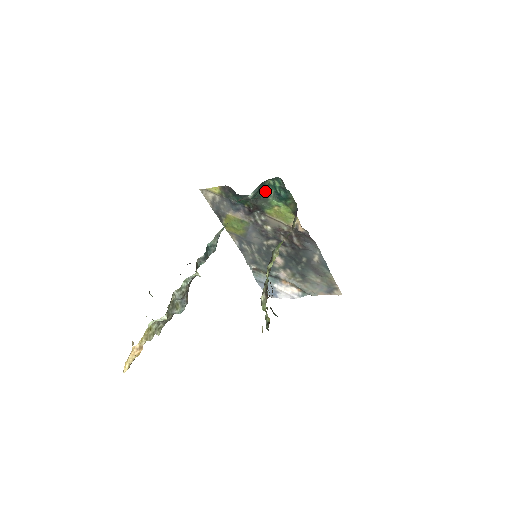
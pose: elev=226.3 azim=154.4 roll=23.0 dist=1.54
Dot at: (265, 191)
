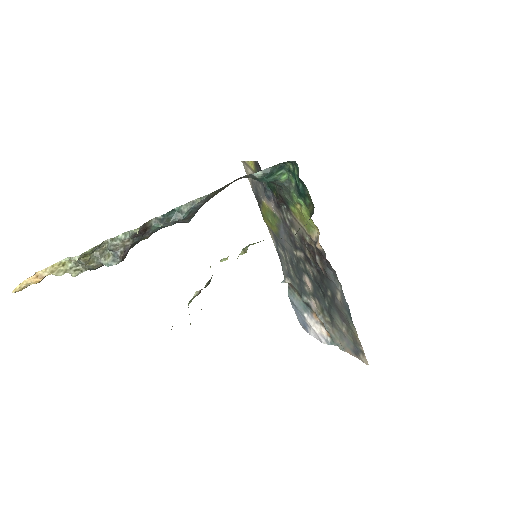
Dot at: (286, 178)
